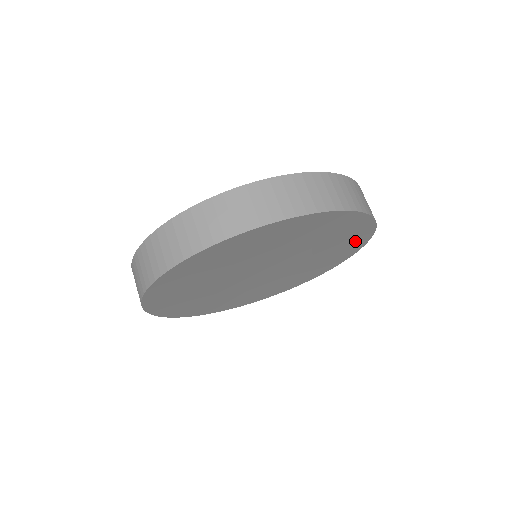
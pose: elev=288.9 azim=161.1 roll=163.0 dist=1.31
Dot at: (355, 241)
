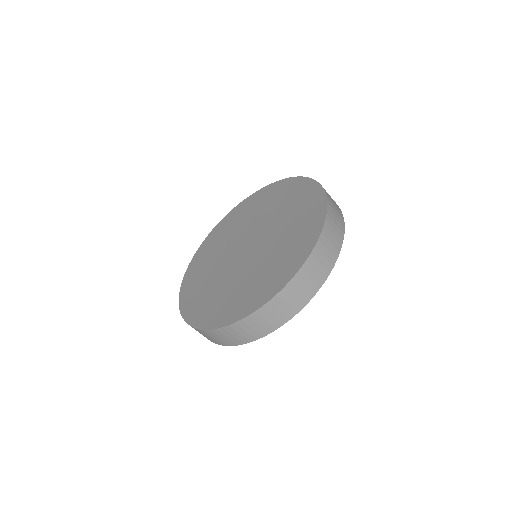
Dot at: occluded
